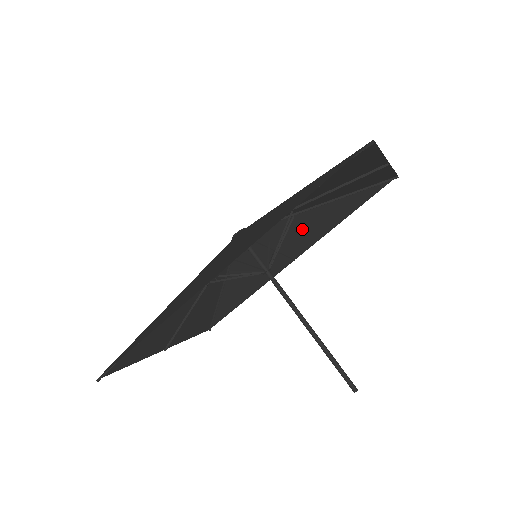
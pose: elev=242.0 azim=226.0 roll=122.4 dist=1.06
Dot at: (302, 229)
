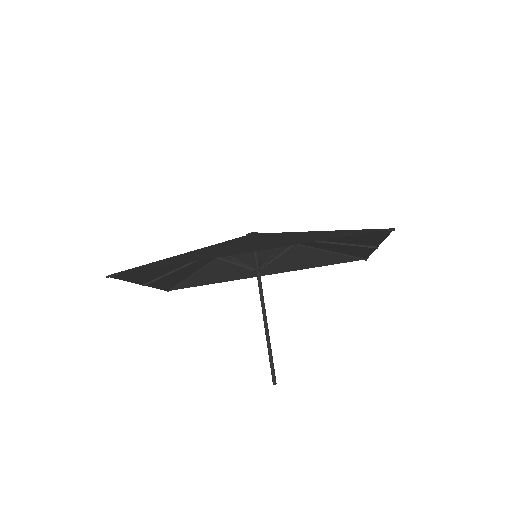
Dot at: (288, 257)
